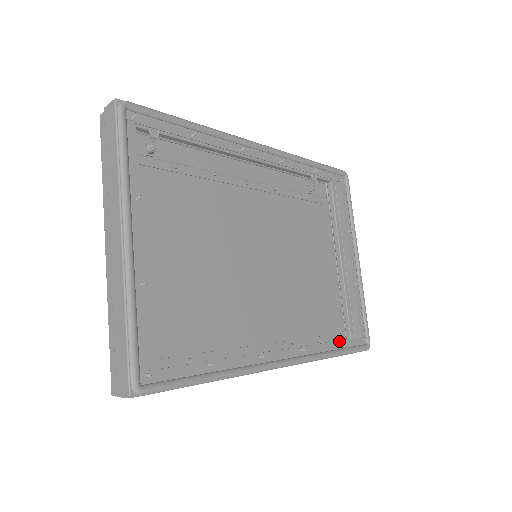
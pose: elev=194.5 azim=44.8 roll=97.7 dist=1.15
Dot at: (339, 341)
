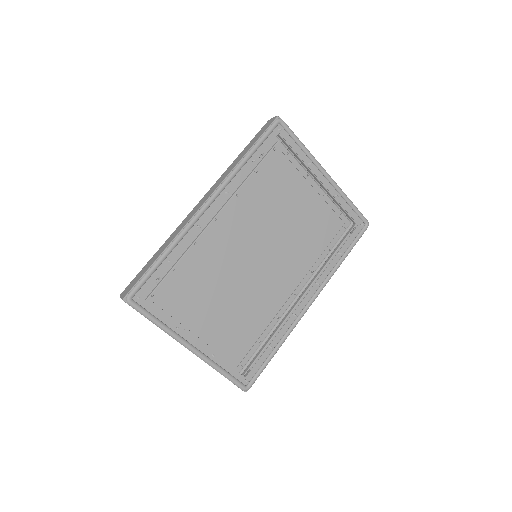
Dot at: (342, 247)
